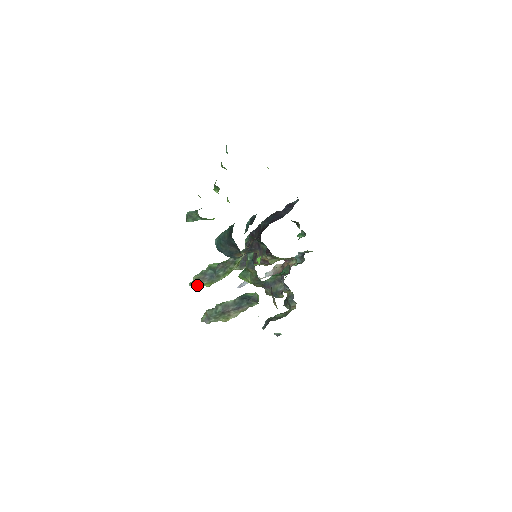
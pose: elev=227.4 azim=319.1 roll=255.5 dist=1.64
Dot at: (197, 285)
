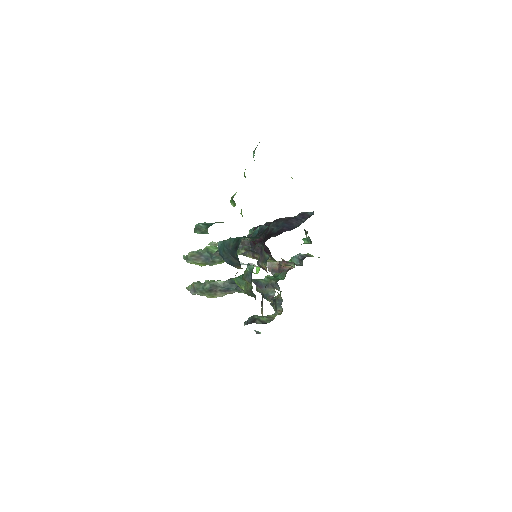
Dot at: (191, 261)
